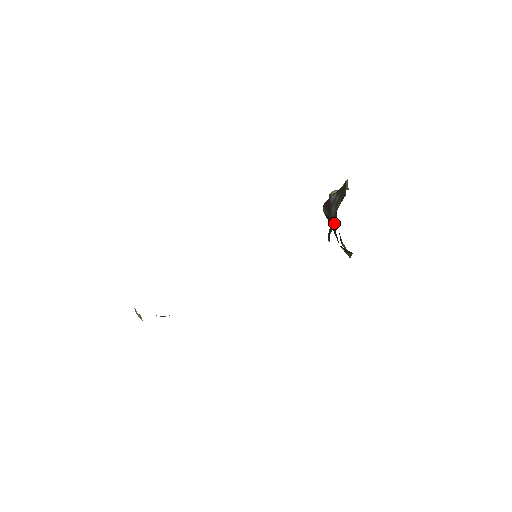
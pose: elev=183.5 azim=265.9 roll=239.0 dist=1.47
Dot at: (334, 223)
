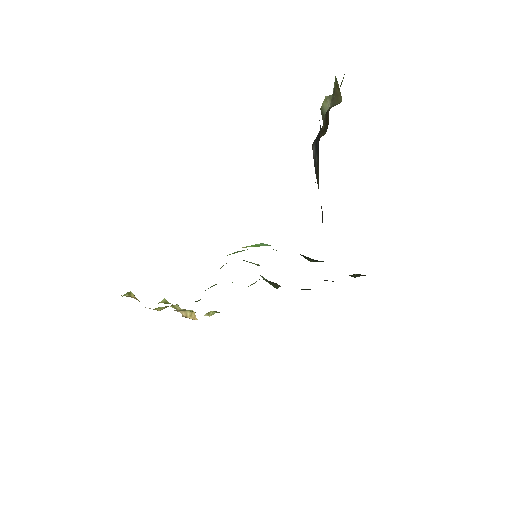
Dot at: occluded
